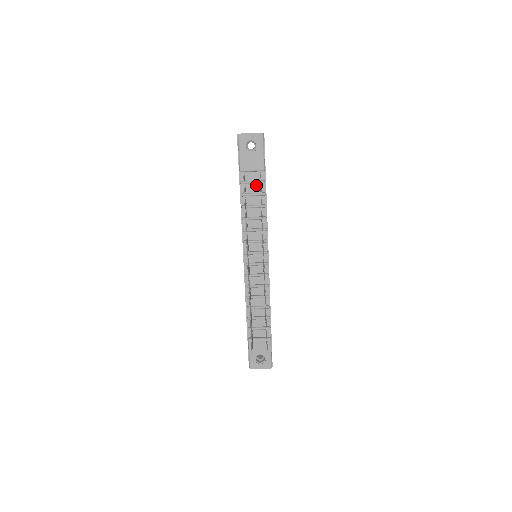
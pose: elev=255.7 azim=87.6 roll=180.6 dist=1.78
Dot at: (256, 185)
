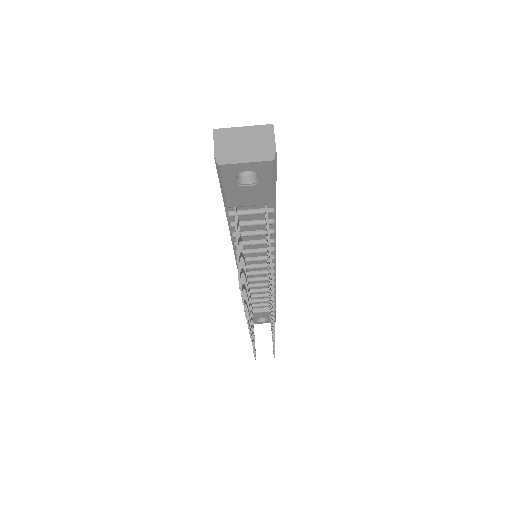
Dot at: (257, 213)
